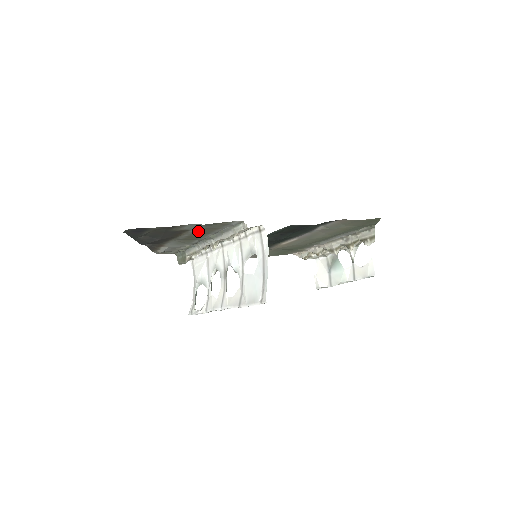
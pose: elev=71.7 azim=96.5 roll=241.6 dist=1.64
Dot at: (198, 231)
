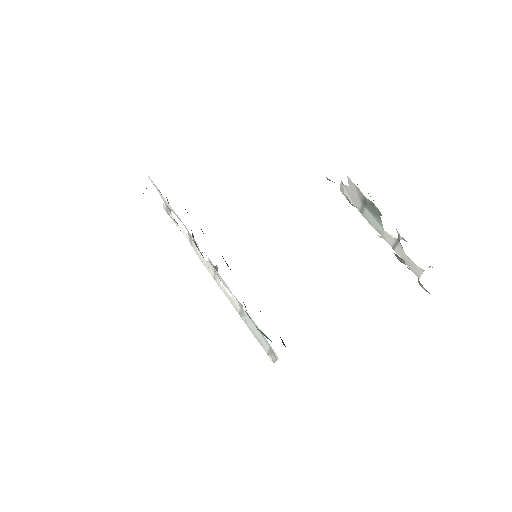
Dot at: occluded
